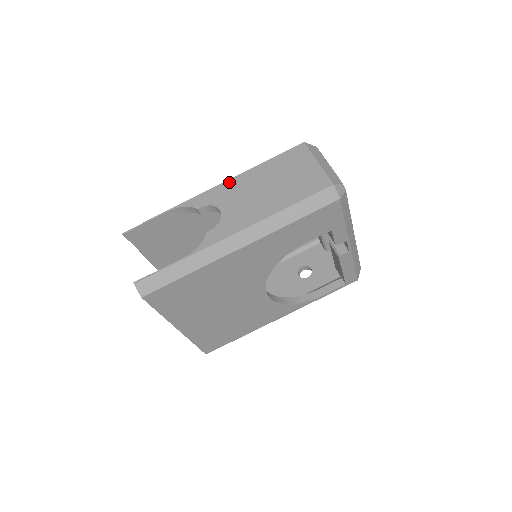
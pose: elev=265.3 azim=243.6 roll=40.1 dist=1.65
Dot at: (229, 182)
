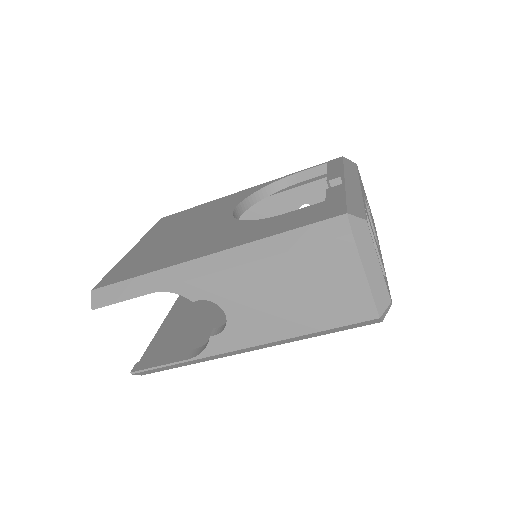
Dot at: (234, 272)
